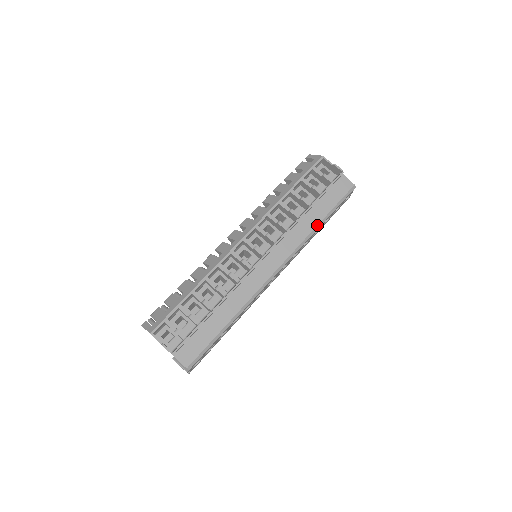
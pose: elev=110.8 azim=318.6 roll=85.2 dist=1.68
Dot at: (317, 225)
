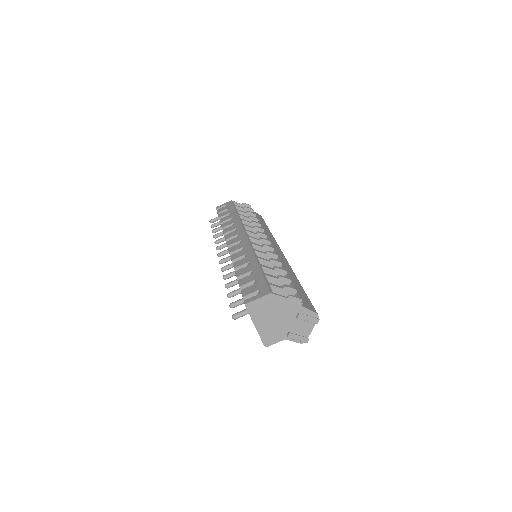
Dot at: occluded
